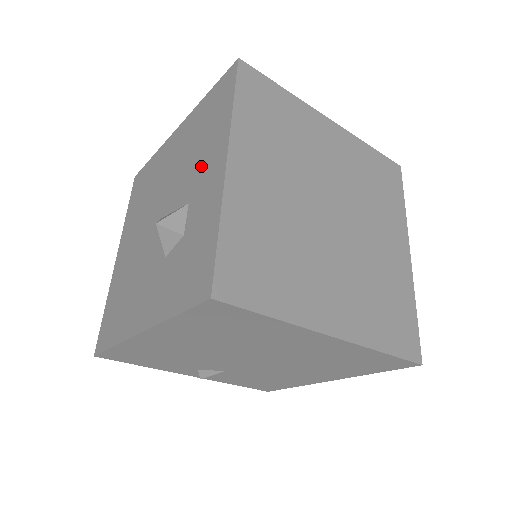
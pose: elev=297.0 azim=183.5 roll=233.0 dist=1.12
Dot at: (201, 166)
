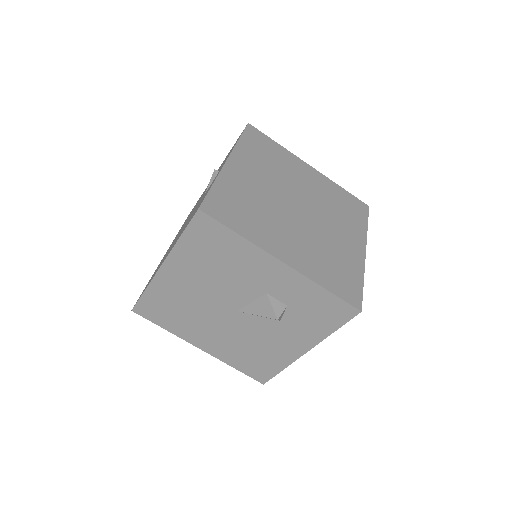
Dot at: (251, 274)
